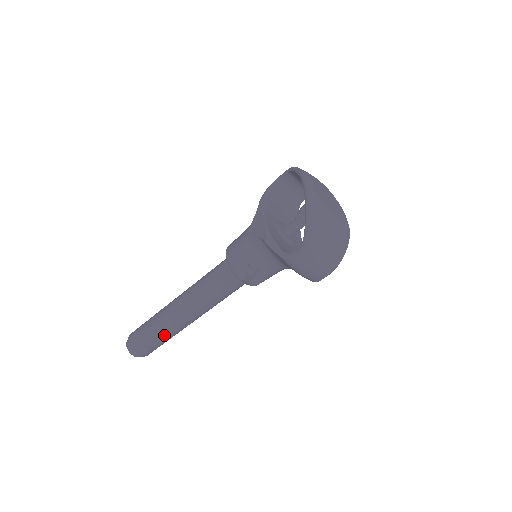
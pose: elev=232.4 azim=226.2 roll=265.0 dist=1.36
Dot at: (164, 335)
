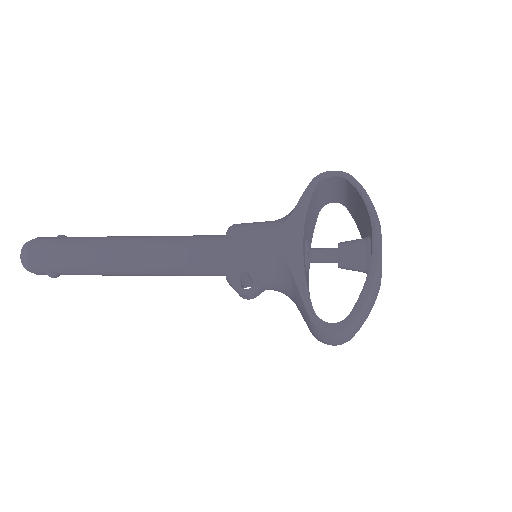
Dot at: (86, 273)
